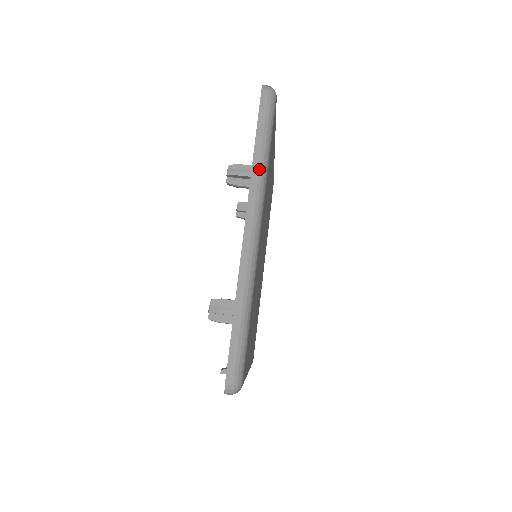
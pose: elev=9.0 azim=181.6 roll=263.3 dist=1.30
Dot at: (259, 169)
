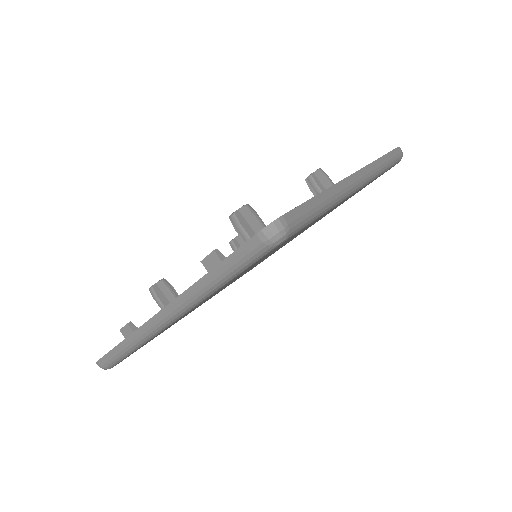
Dot at: (380, 165)
